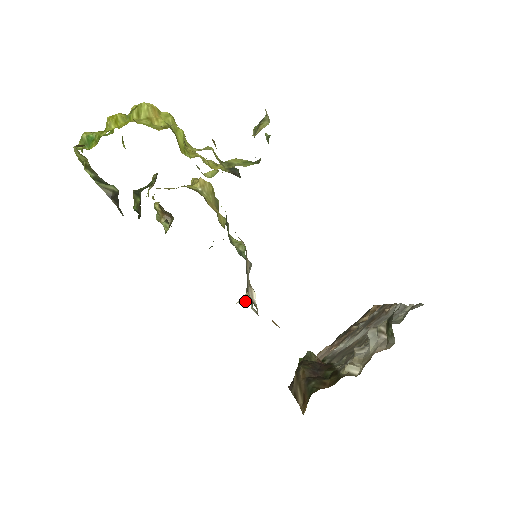
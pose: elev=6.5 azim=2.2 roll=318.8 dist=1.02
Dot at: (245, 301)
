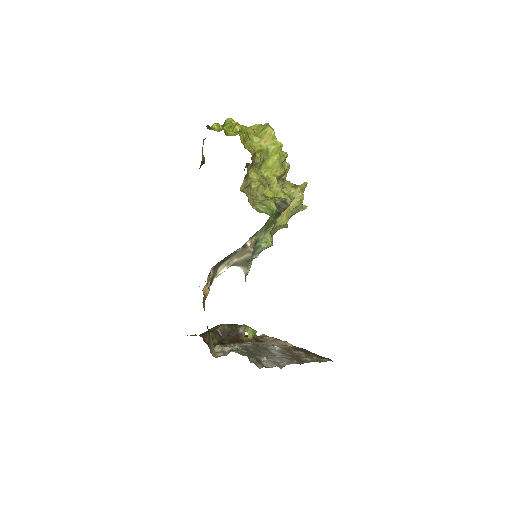
Dot at: (242, 269)
